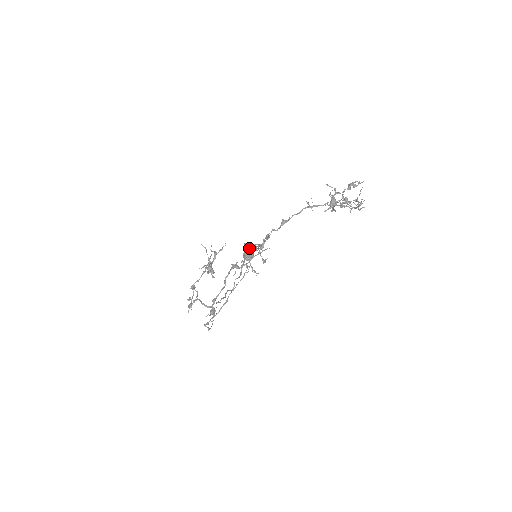
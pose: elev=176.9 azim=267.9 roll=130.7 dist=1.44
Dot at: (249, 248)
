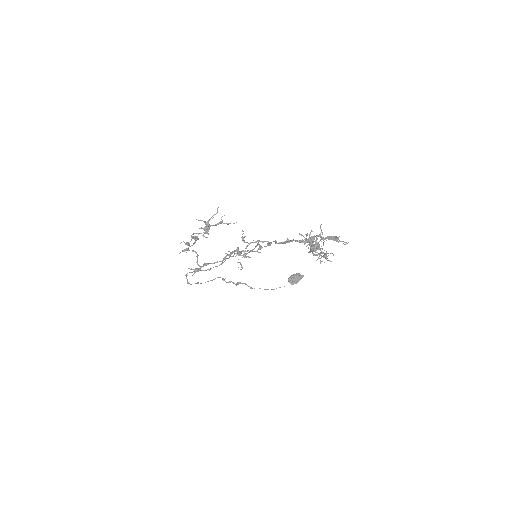
Dot at: (242, 236)
